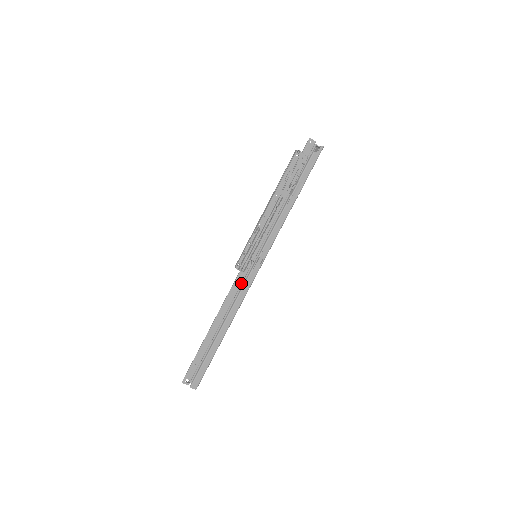
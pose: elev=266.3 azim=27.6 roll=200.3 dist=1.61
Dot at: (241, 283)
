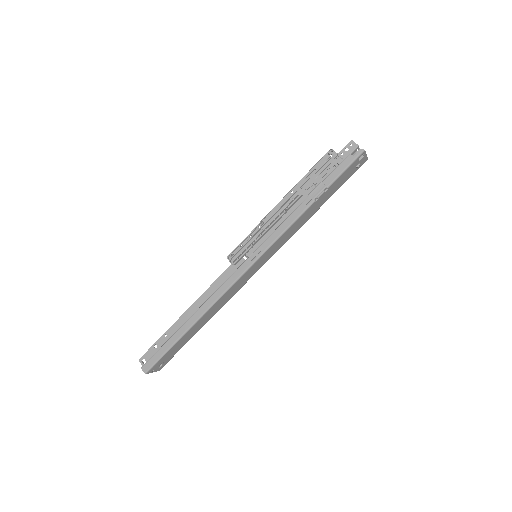
Dot at: occluded
